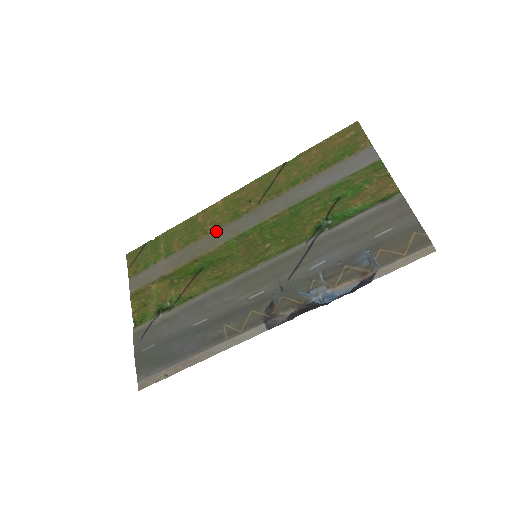
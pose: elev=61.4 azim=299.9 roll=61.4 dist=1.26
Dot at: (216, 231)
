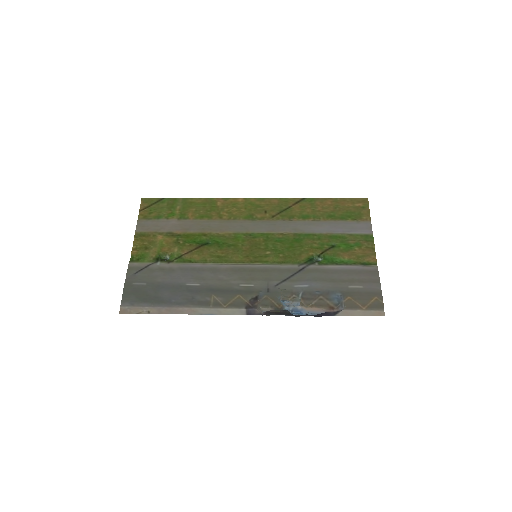
Dot at: (230, 220)
